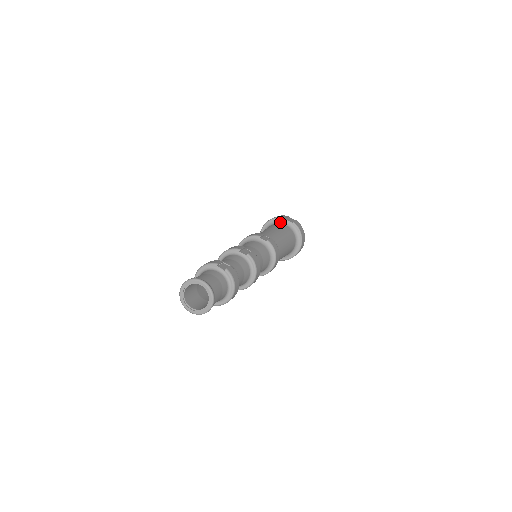
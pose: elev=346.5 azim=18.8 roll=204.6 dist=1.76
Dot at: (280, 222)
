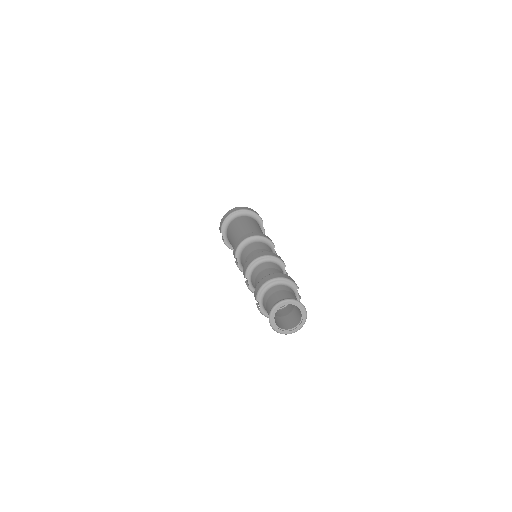
Dot at: (258, 221)
